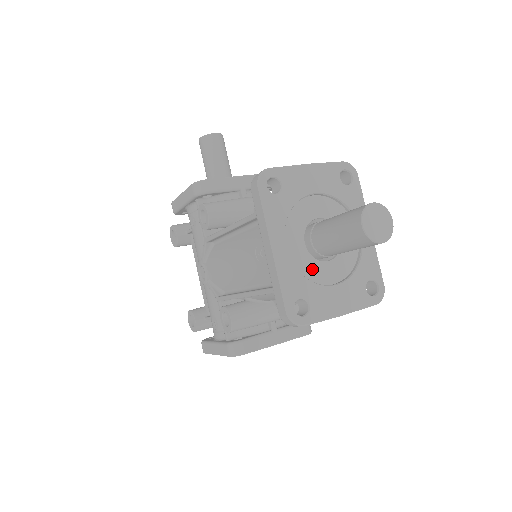
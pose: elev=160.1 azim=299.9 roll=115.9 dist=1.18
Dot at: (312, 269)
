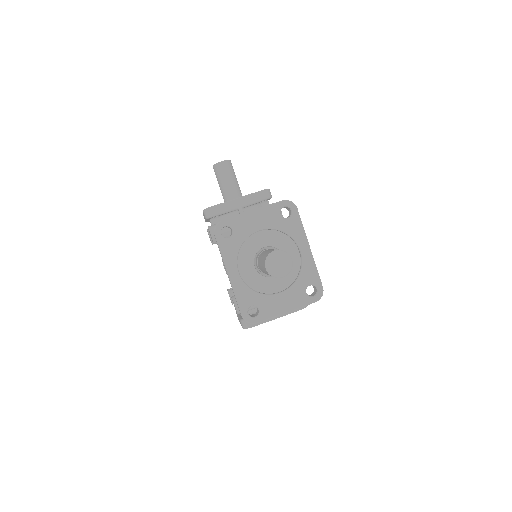
Dot at: (261, 284)
